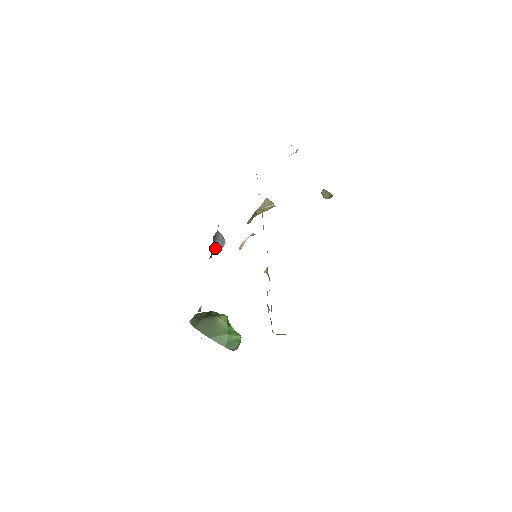
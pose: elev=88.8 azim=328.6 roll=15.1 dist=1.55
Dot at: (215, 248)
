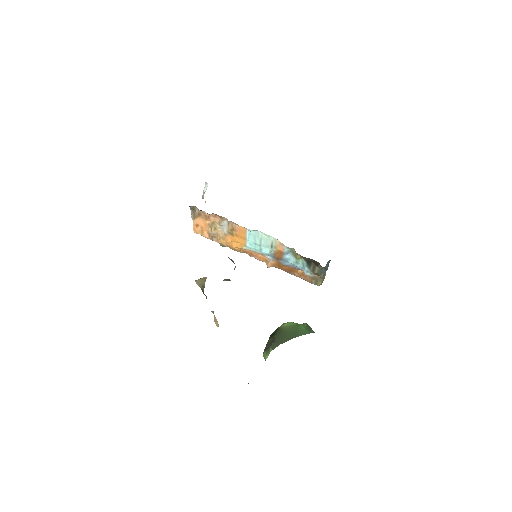
Dot at: occluded
